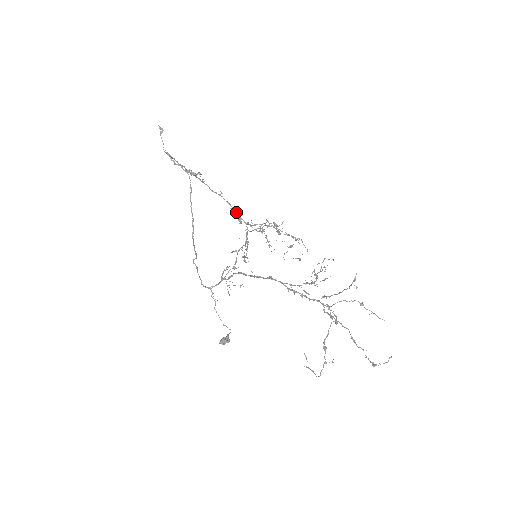
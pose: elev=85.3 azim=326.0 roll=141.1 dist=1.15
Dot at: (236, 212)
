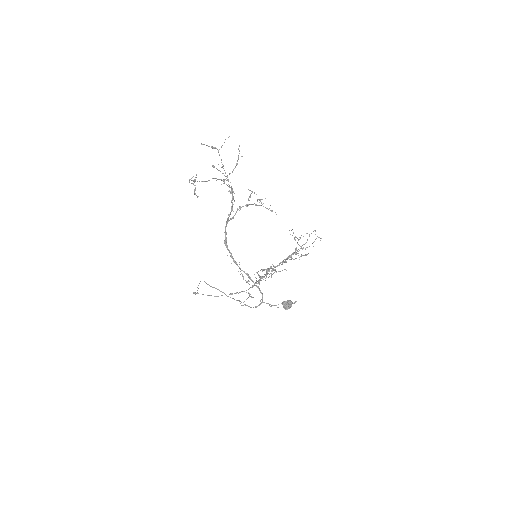
Dot at: (265, 275)
